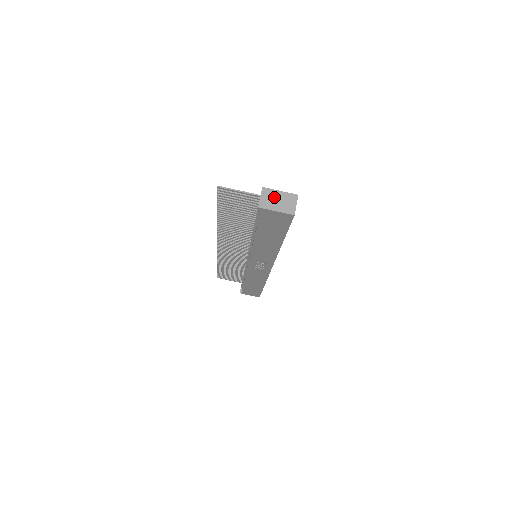
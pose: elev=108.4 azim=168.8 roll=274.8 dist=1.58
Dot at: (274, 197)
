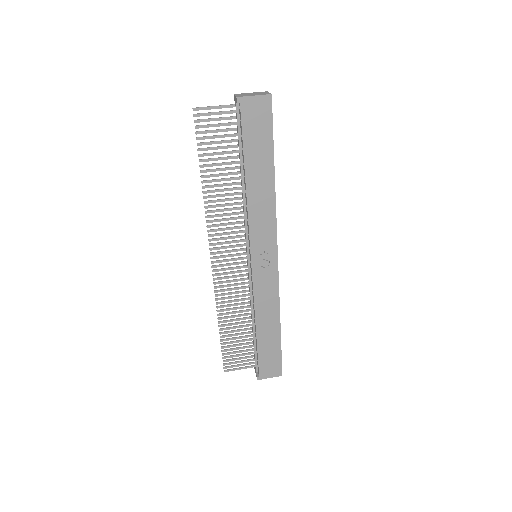
Dot at: (247, 94)
